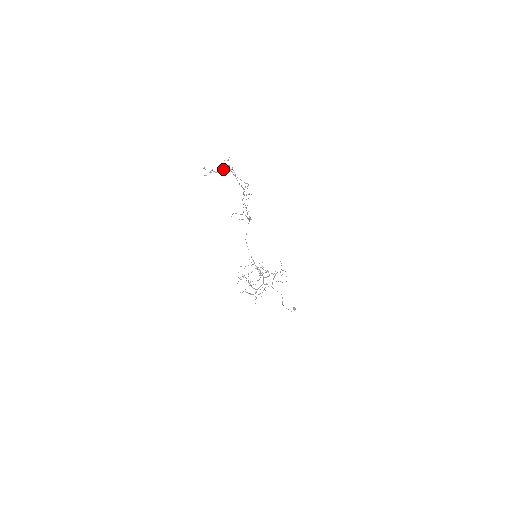
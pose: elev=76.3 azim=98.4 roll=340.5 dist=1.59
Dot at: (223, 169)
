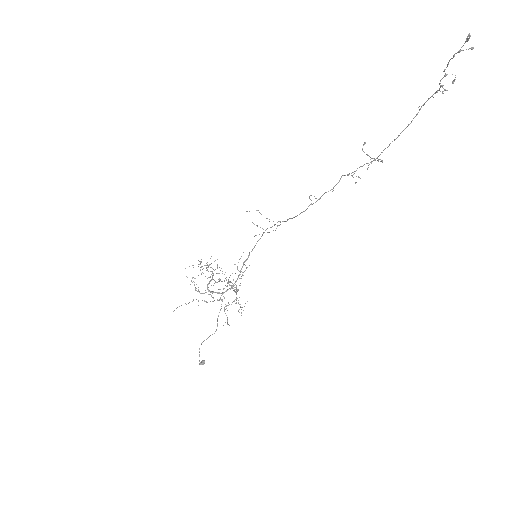
Dot at: (441, 85)
